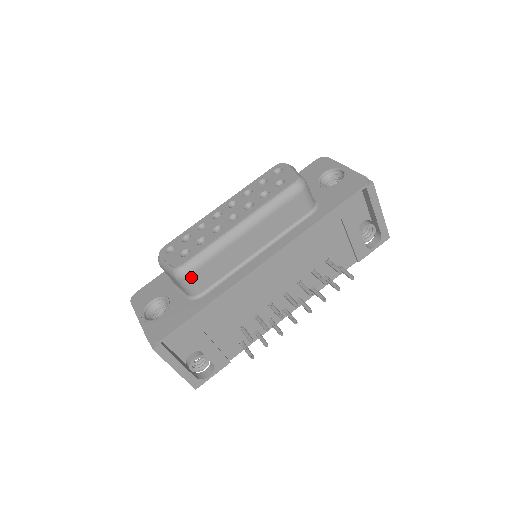
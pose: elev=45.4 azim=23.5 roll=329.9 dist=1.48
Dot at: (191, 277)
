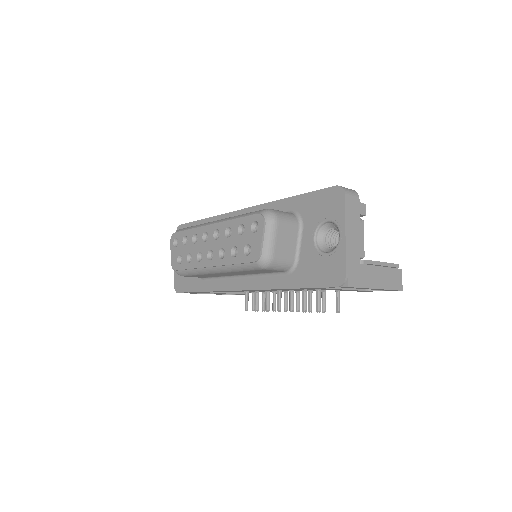
Dot at: (186, 276)
